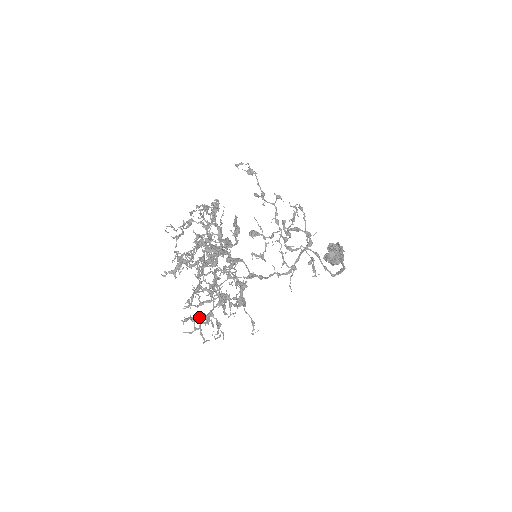
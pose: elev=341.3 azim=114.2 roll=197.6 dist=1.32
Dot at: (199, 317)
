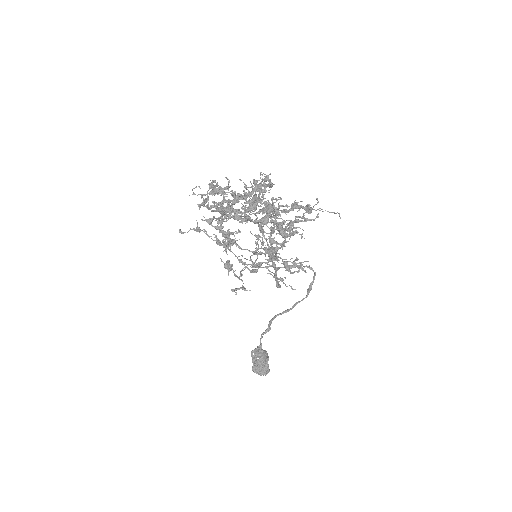
Dot at: (272, 248)
